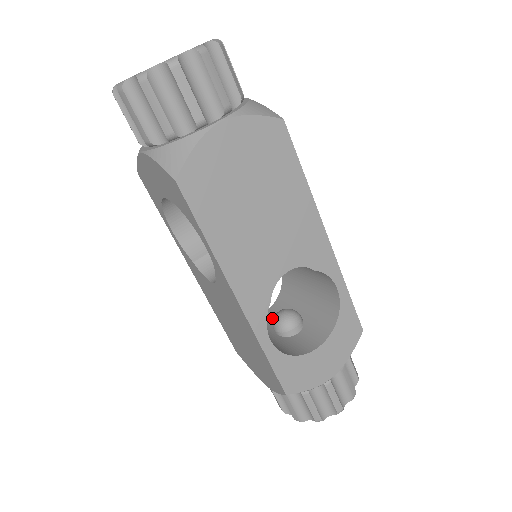
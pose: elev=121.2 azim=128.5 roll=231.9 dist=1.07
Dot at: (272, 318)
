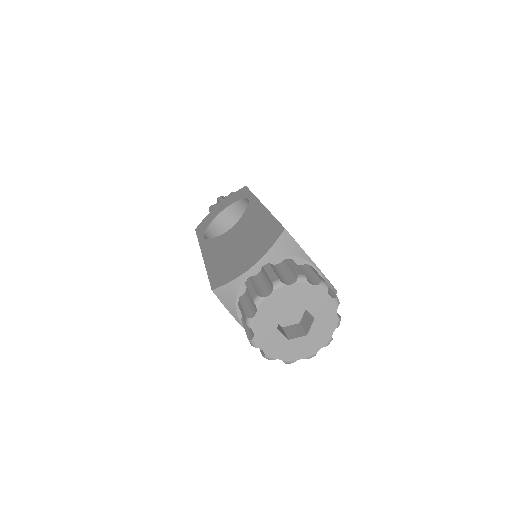
Dot at: (229, 221)
